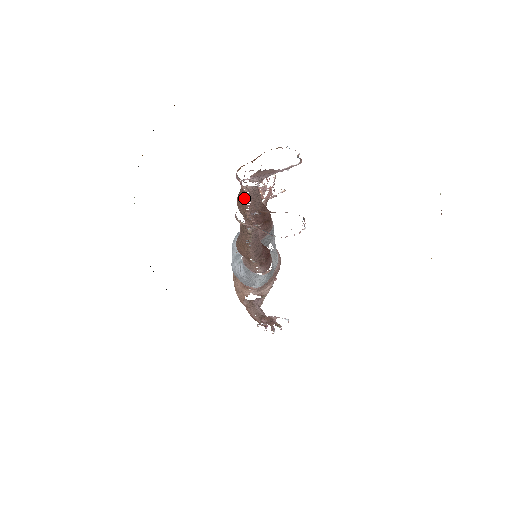
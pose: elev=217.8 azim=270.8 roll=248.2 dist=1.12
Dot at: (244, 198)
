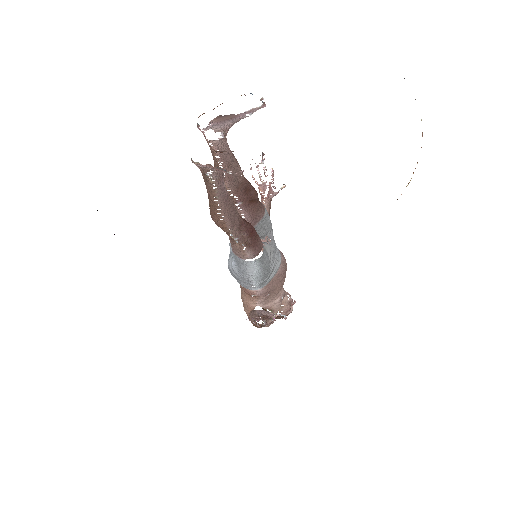
Dot at: (216, 161)
